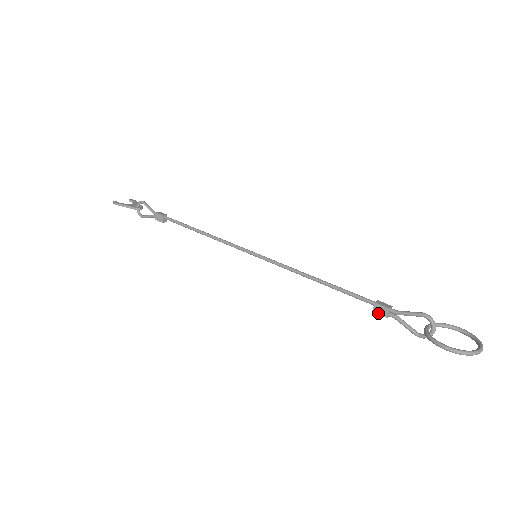
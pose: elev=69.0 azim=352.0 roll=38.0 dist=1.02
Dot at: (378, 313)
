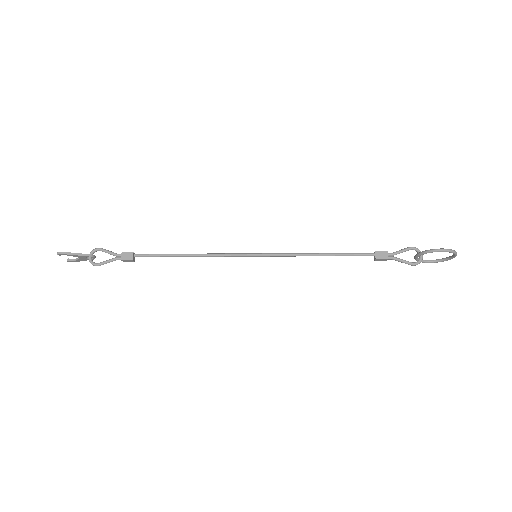
Dot at: (380, 258)
